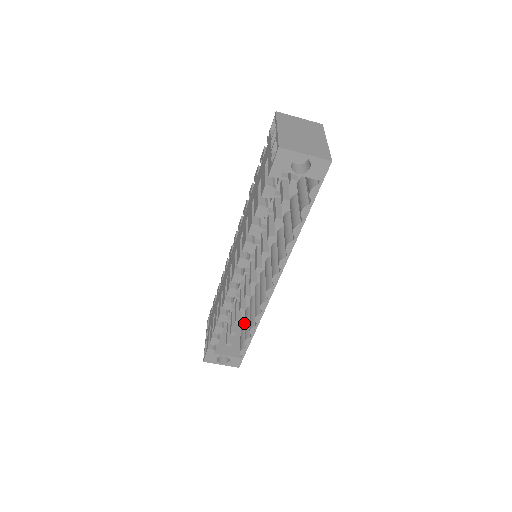
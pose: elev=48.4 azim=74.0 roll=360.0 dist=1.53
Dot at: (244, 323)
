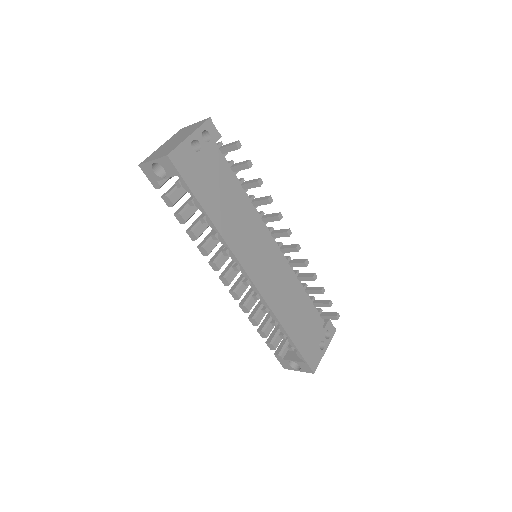
Dot at: occluded
